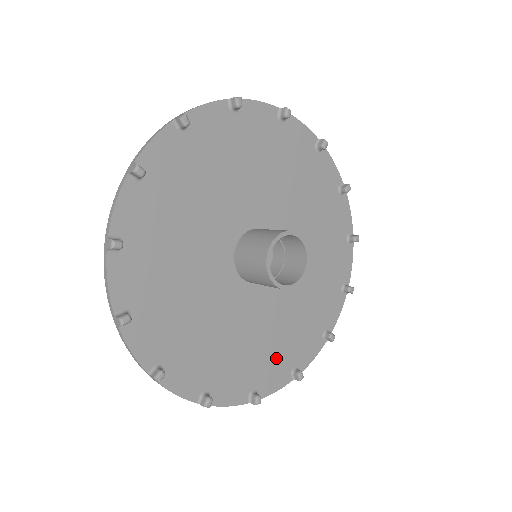
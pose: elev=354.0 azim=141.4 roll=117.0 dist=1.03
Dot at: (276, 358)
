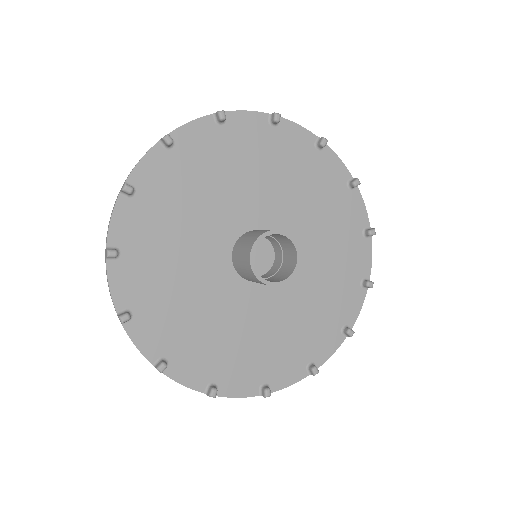
Dot at: (287, 353)
